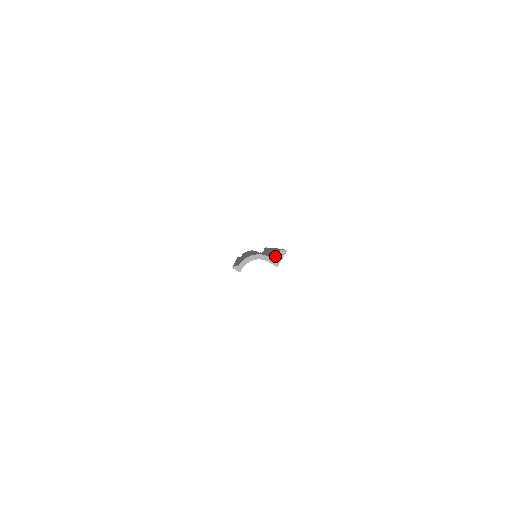
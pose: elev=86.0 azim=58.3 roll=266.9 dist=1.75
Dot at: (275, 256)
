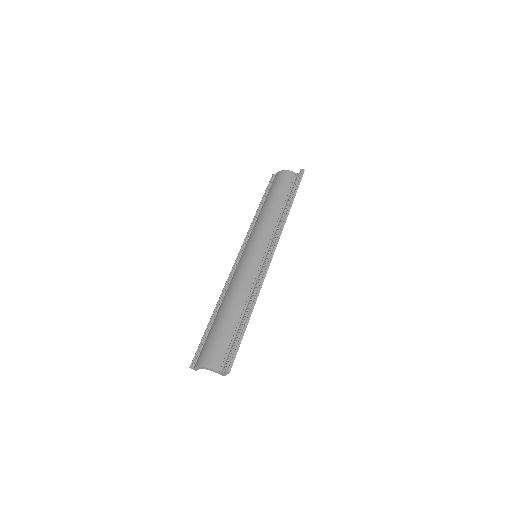
Dot at: (227, 358)
